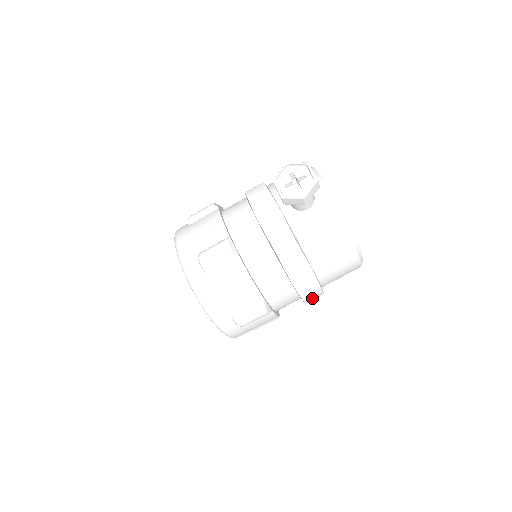
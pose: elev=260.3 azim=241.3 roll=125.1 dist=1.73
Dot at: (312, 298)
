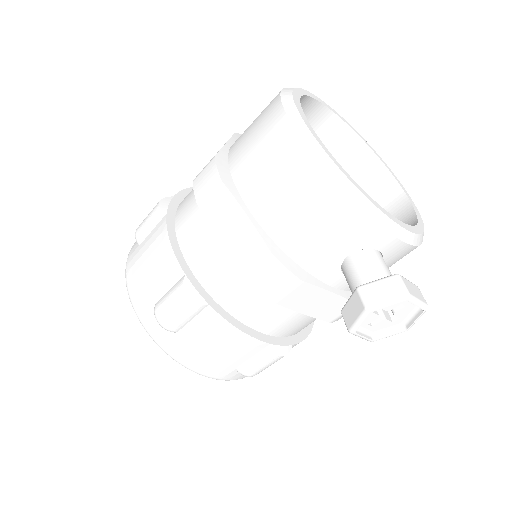
Dot at: occluded
